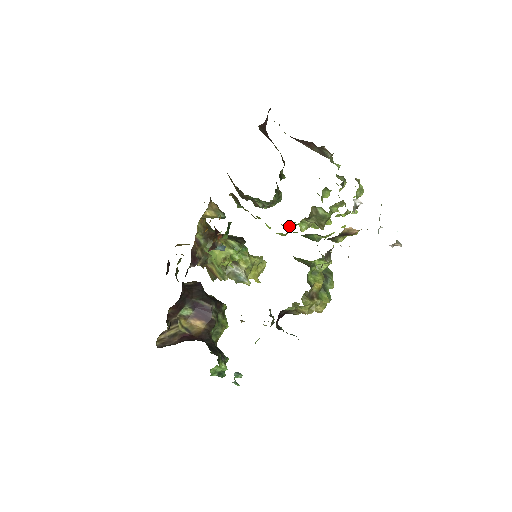
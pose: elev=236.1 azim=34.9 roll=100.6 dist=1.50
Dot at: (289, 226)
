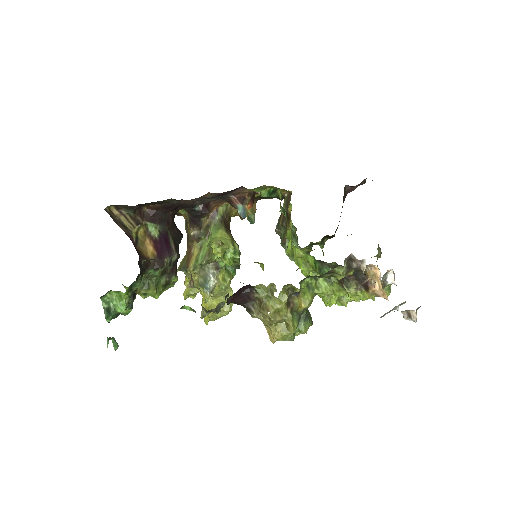
Dot at: (304, 263)
